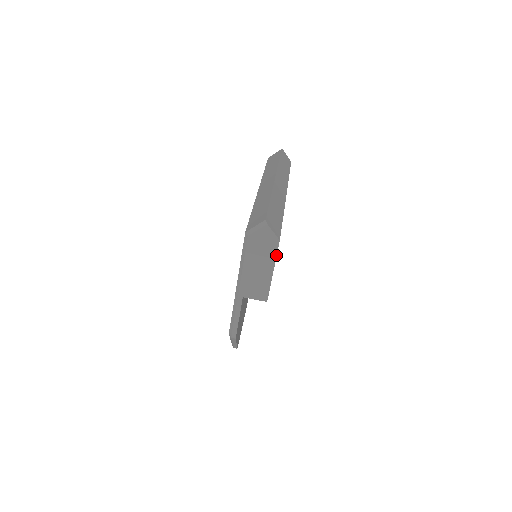
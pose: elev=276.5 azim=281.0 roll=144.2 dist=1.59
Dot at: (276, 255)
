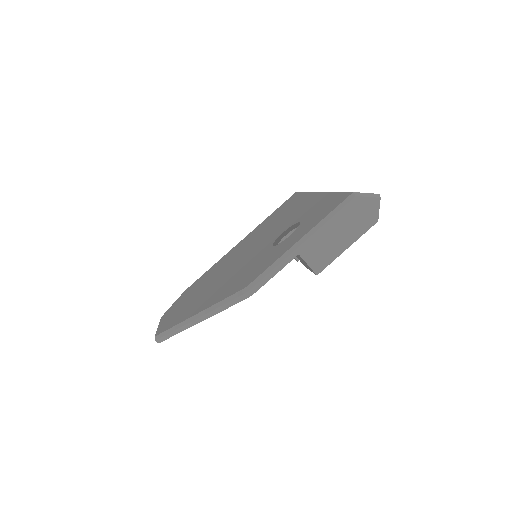
Dot at: (364, 233)
